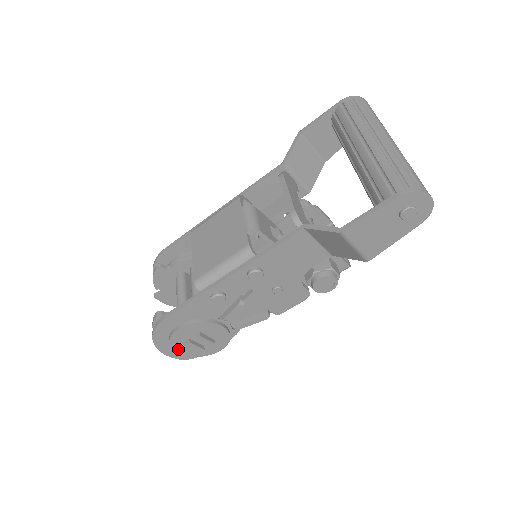
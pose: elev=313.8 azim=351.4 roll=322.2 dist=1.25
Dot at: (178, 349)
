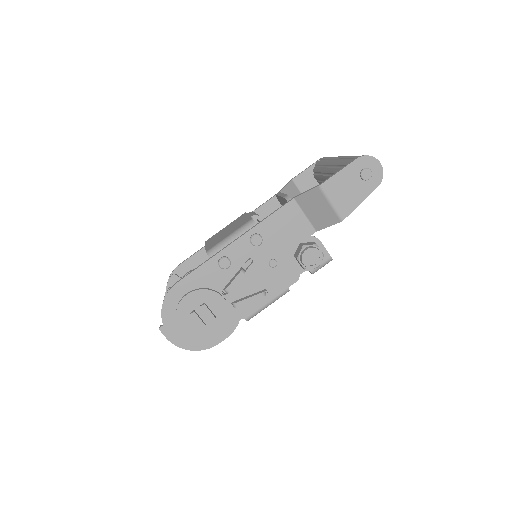
Dot at: (182, 324)
